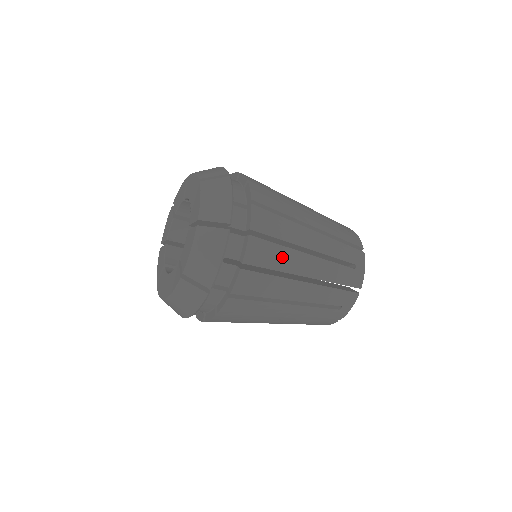
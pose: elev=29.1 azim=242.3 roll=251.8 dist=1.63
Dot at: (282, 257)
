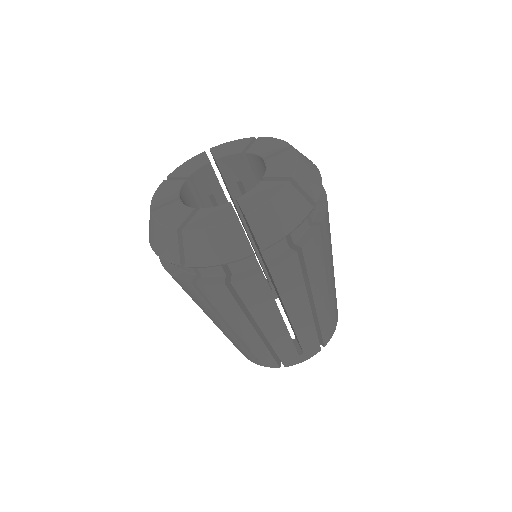
Dot at: (318, 269)
